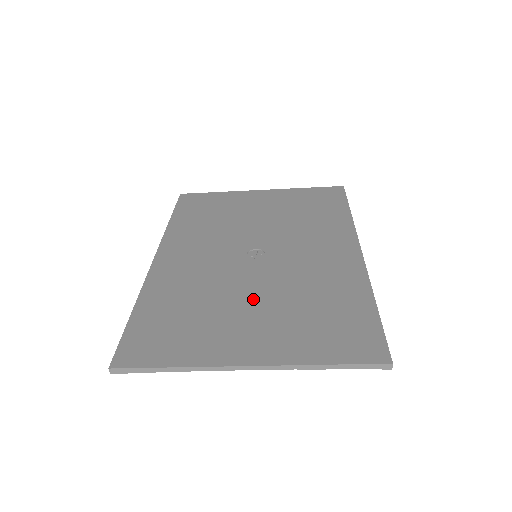
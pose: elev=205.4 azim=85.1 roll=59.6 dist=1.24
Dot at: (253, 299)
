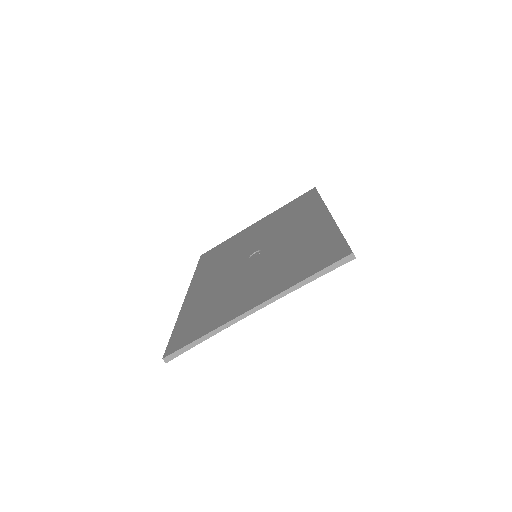
Dot at: (254, 276)
